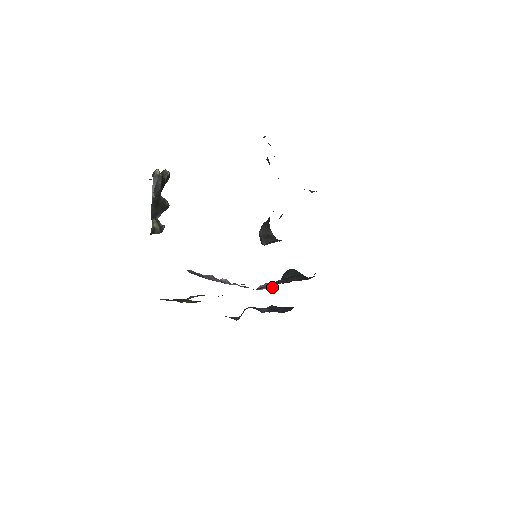
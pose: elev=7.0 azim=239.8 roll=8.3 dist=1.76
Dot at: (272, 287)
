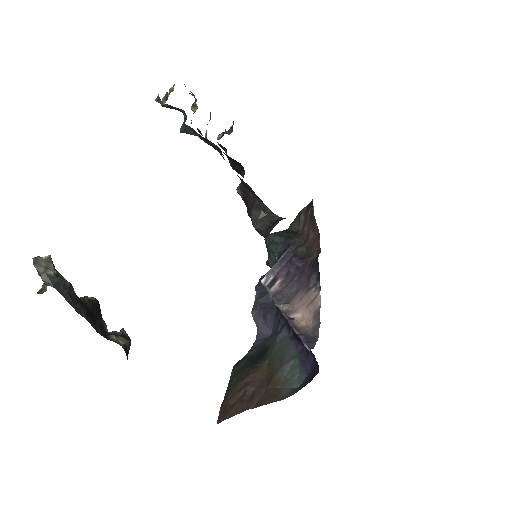
Dot at: (287, 271)
